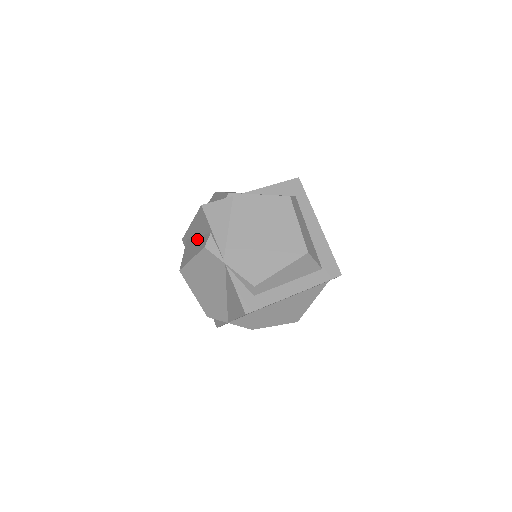
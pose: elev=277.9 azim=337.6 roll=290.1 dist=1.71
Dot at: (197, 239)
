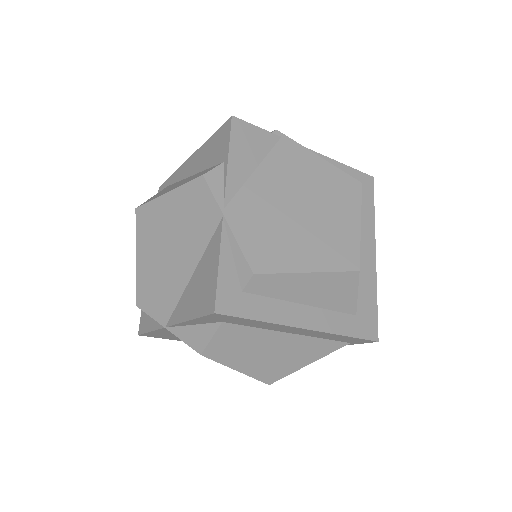
Dot at: occluded
